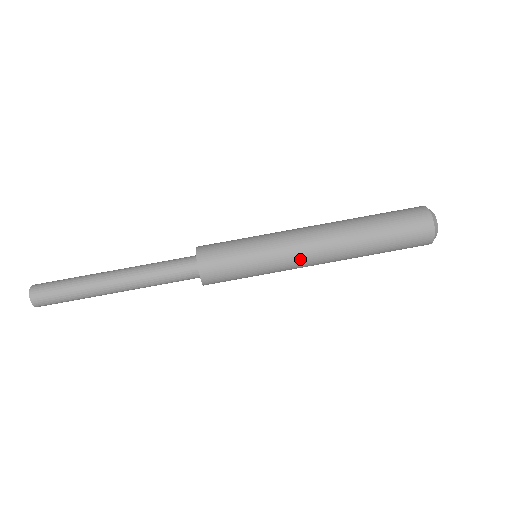
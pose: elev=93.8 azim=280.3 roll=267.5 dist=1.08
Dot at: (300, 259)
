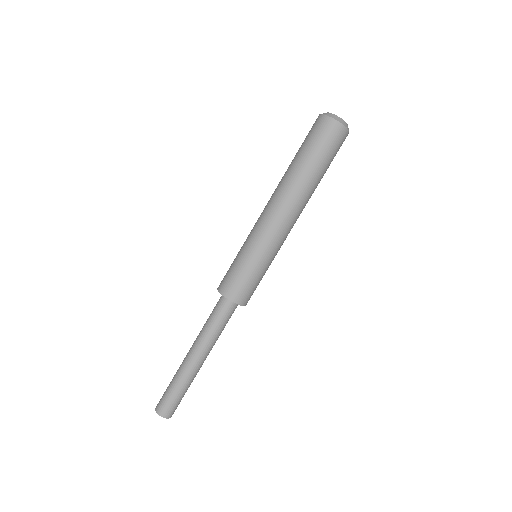
Dot at: (287, 234)
